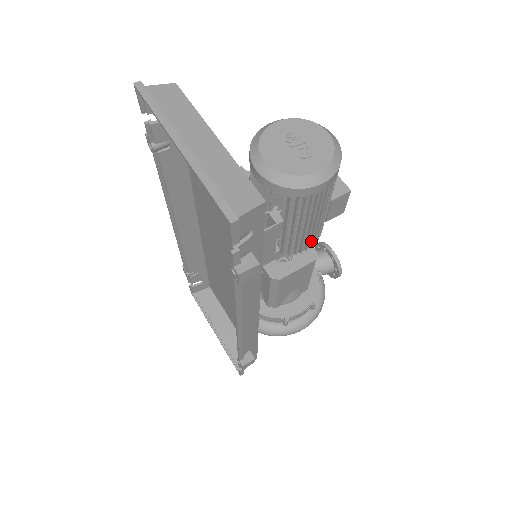
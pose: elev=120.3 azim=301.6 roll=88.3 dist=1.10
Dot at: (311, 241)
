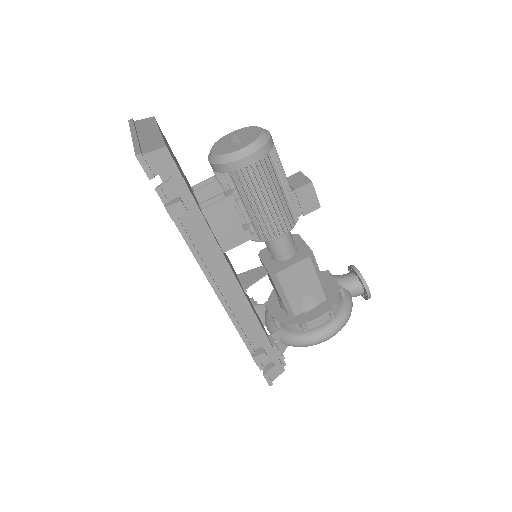
Dot at: (280, 224)
